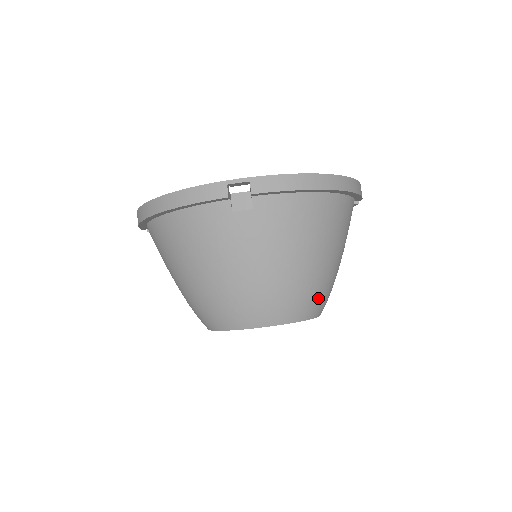
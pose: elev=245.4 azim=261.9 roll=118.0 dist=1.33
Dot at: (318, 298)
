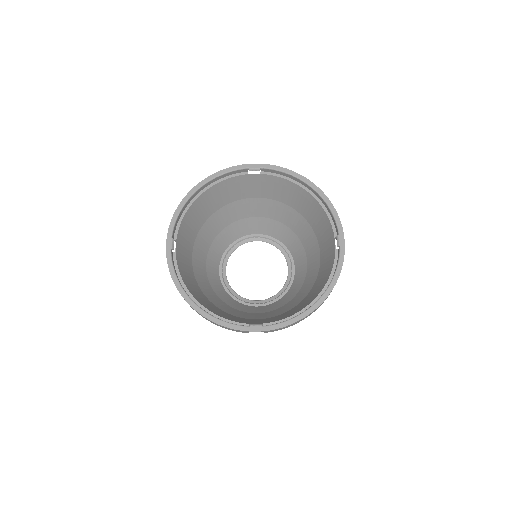
Dot at: occluded
